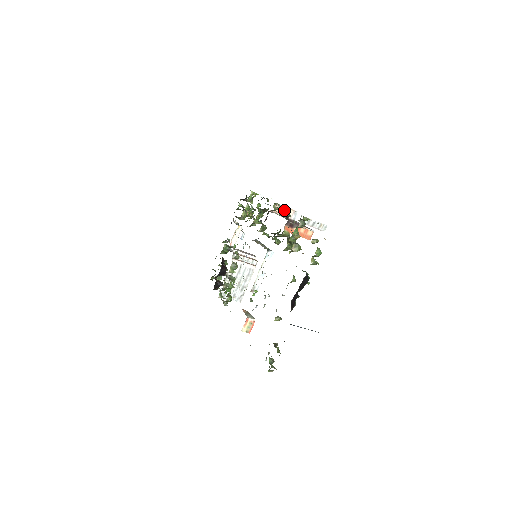
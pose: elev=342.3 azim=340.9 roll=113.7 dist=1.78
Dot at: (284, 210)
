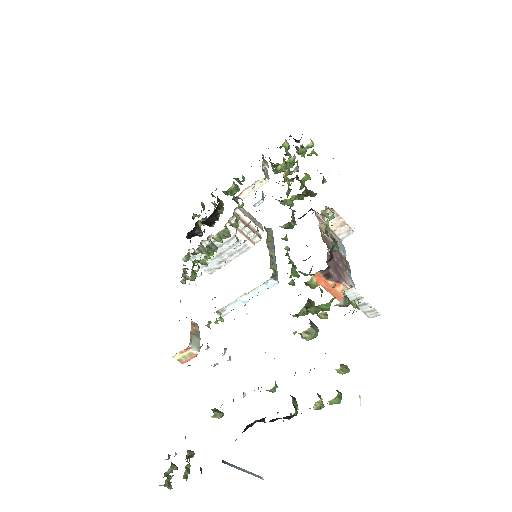
Dot at: occluded
